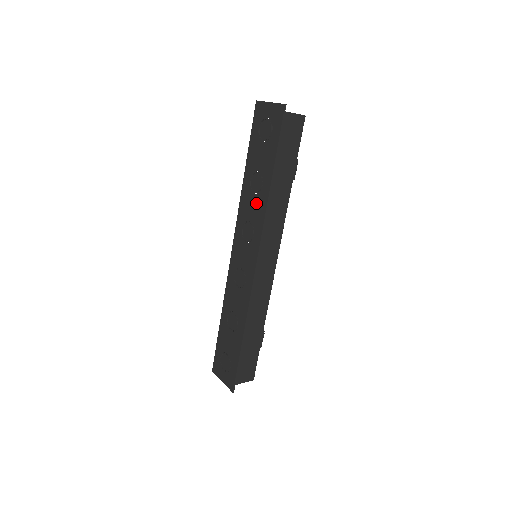
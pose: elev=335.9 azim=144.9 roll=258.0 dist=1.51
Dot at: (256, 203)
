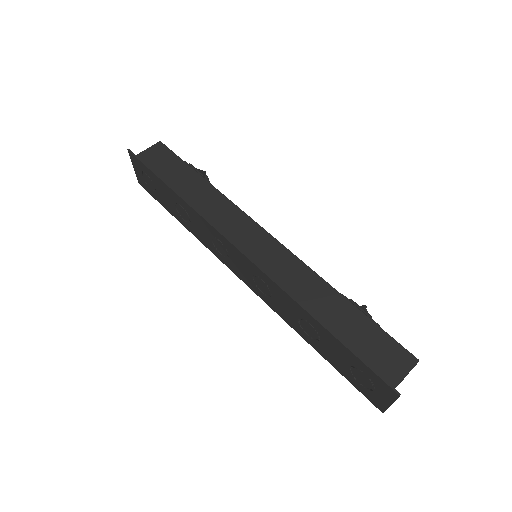
Dot at: (195, 222)
